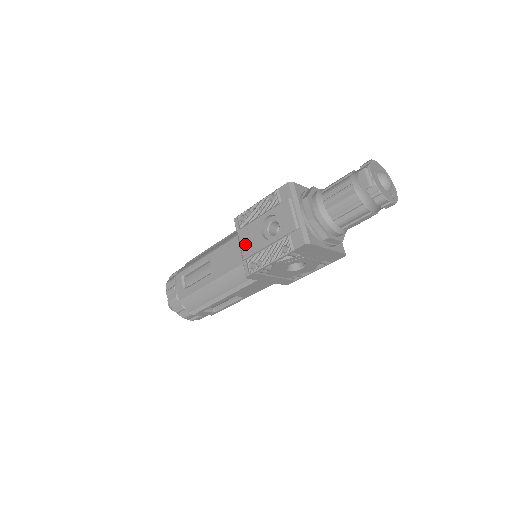
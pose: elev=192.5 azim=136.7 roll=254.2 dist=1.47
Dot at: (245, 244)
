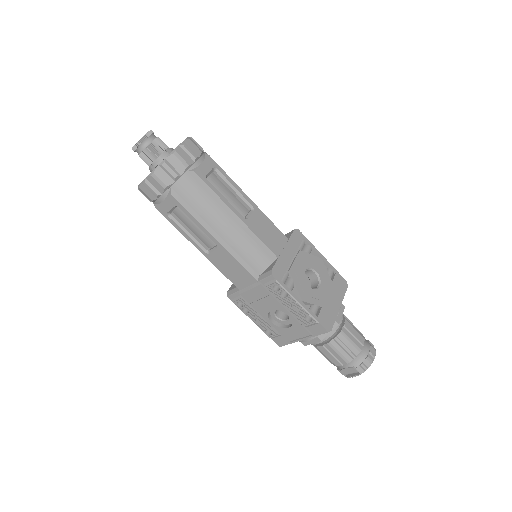
Dot at: (254, 295)
